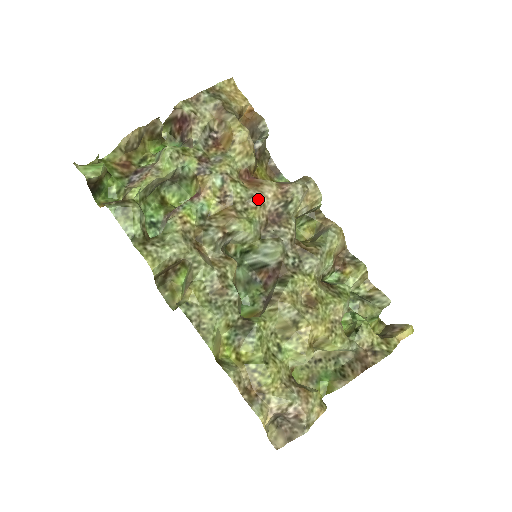
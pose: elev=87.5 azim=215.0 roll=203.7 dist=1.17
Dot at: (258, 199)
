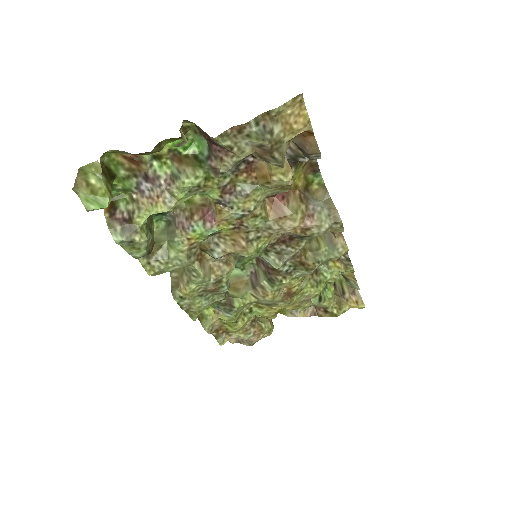
Dot at: (275, 232)
